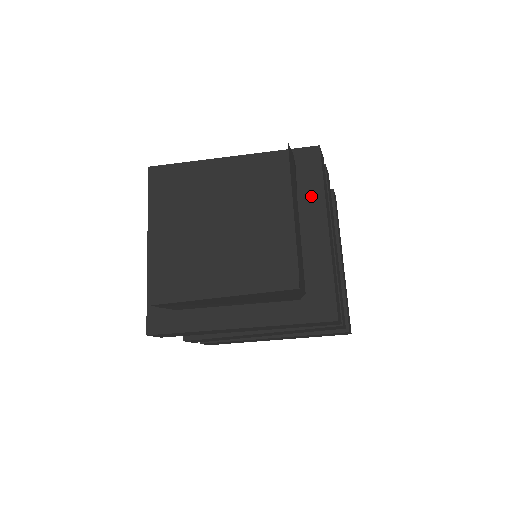
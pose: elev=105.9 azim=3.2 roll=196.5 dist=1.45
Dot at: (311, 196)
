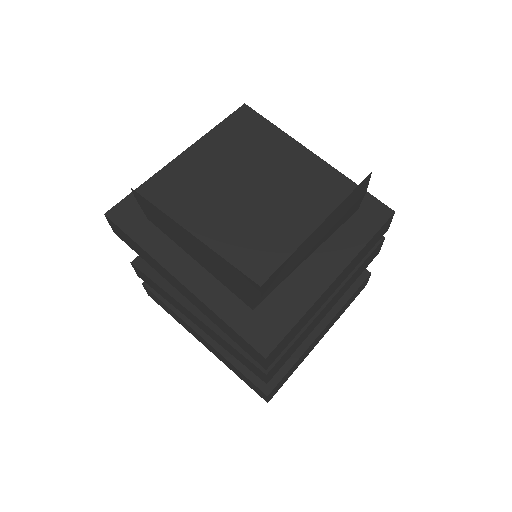
Dot at: (348, 241)
